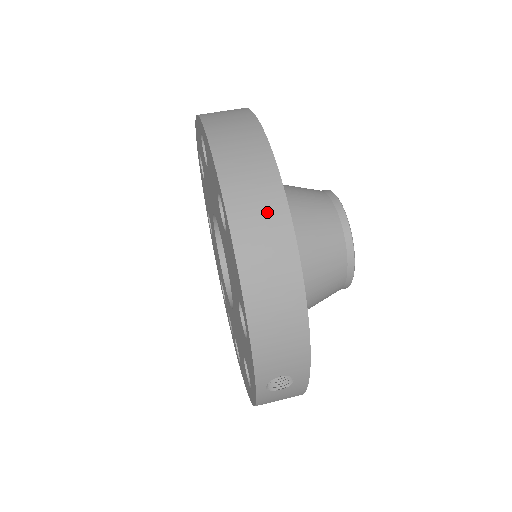
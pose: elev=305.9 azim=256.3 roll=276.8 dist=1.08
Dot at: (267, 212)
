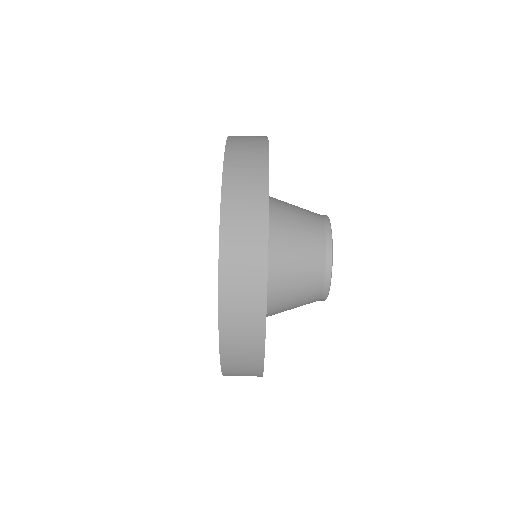
Dot at: (248, 358)
